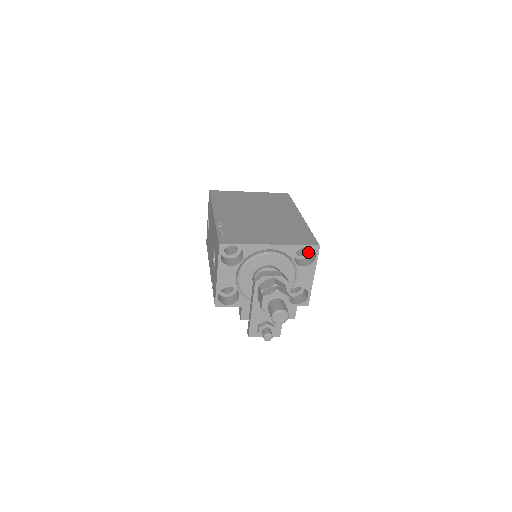
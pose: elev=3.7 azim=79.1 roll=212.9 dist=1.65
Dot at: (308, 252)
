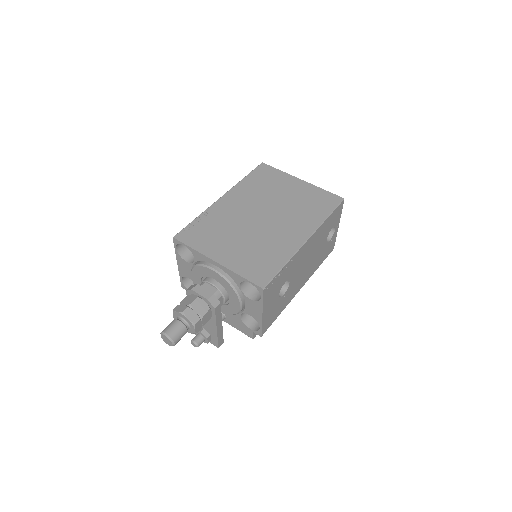
Dot at: occluded
